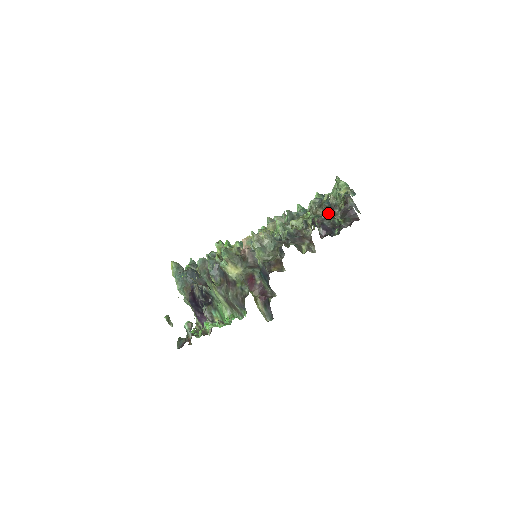
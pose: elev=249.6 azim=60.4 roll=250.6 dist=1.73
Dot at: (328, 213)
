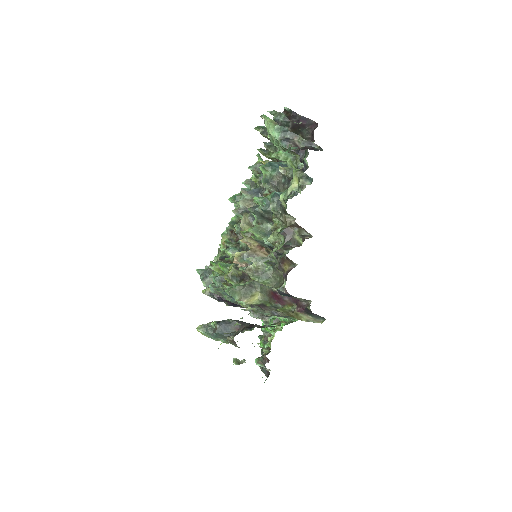
Dot at: (294, 195)
